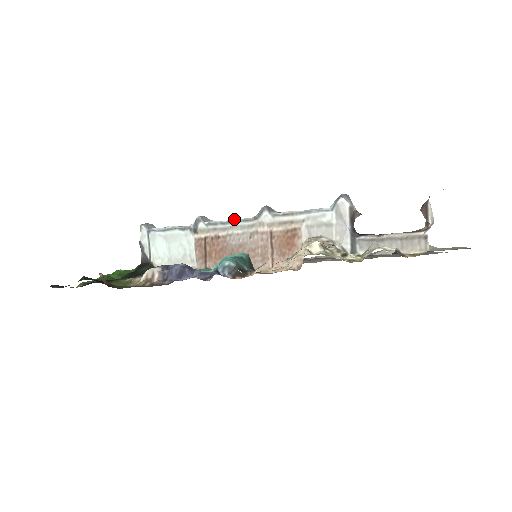
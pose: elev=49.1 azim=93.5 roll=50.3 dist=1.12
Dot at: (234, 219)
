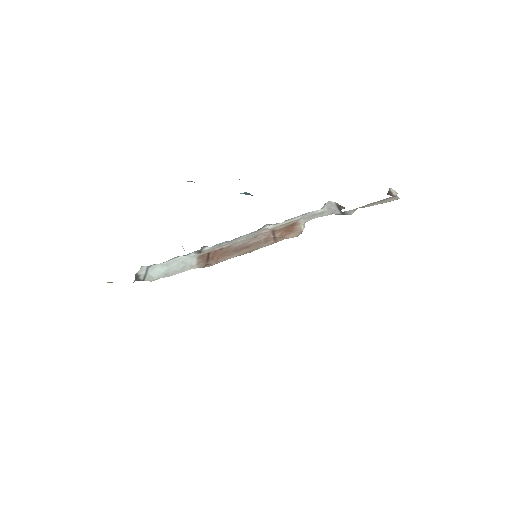
Dot at: occluded
